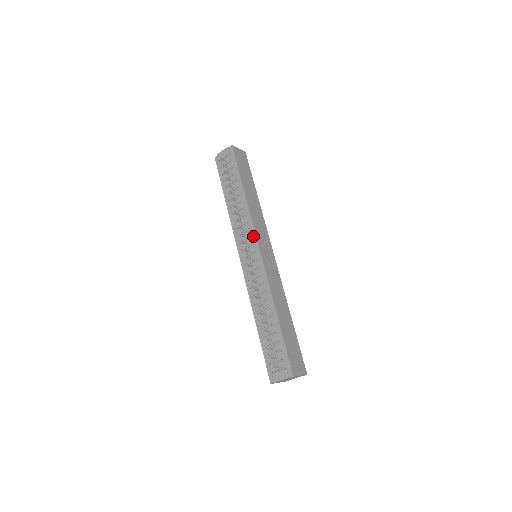
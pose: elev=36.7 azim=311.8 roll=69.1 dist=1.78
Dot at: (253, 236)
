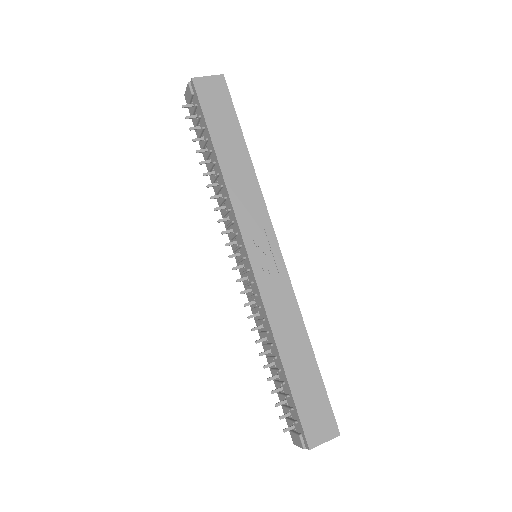
Dot at: (239, 234)
